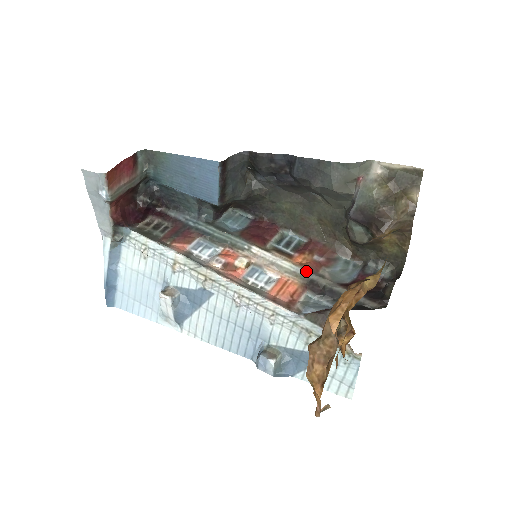
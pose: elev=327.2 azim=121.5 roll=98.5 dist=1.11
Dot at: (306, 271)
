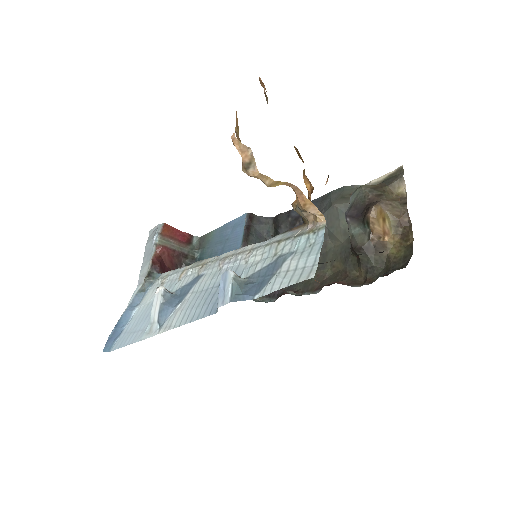
Dot at: occluded
